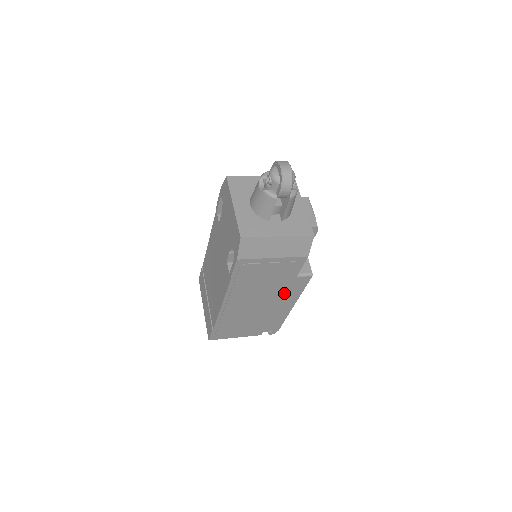
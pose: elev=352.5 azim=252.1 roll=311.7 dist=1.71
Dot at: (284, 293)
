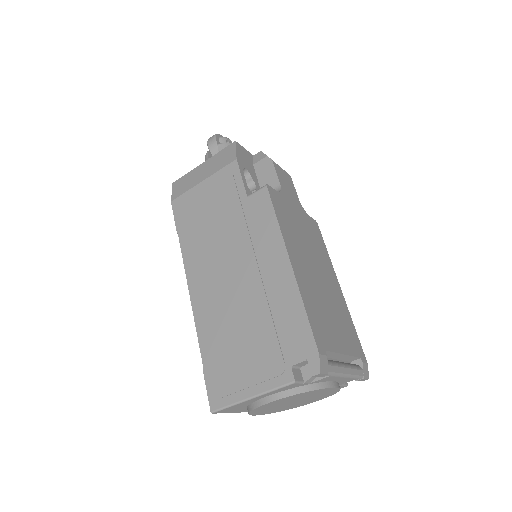
Dot at: (254, 237)
